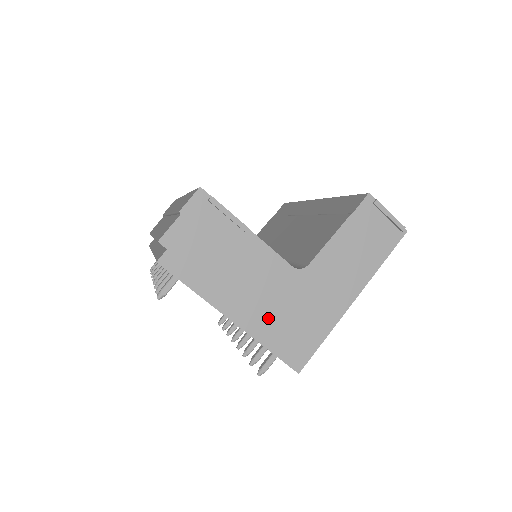
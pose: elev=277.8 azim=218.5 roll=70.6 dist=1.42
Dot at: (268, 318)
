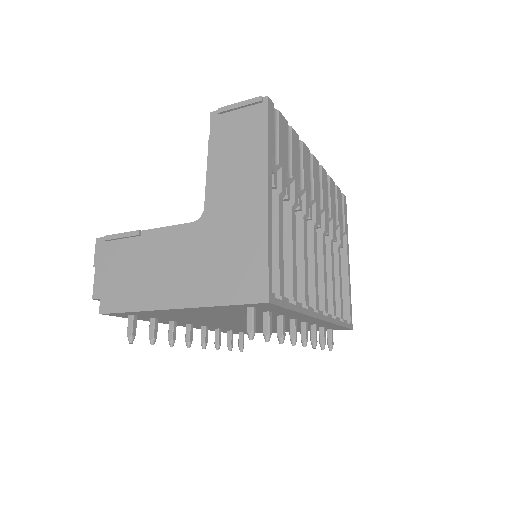
Dot at: (203, 279)
